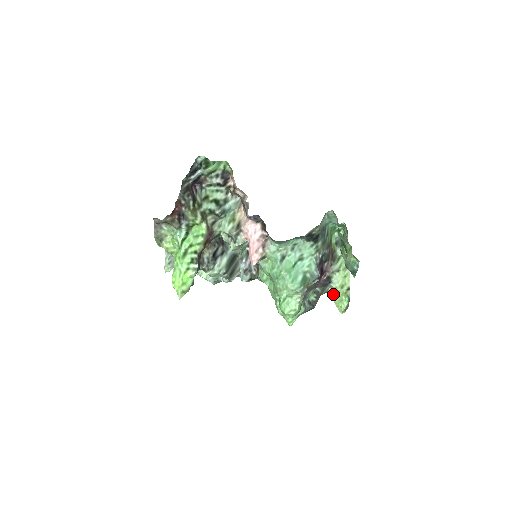
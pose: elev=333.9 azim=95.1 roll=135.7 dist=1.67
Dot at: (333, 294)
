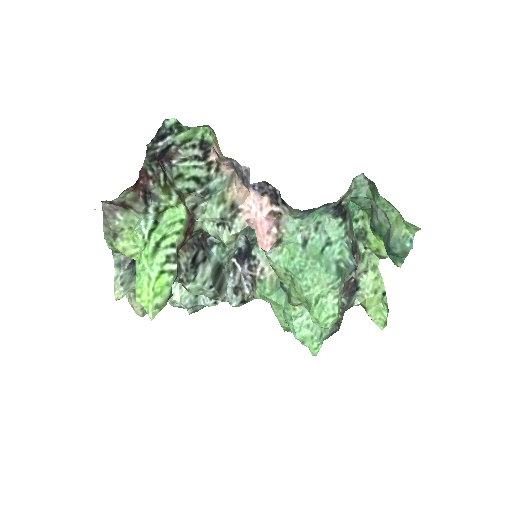
Dot at: (363, 305)
